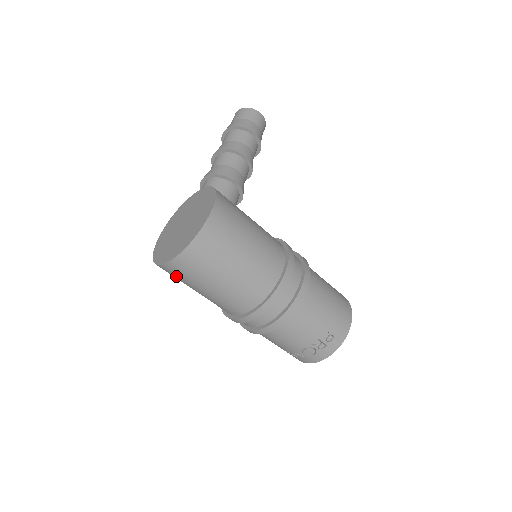
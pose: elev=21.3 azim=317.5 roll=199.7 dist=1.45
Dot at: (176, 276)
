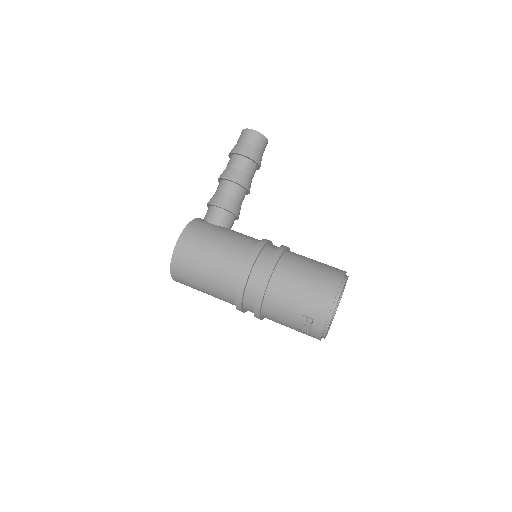
Dot at: occluded
